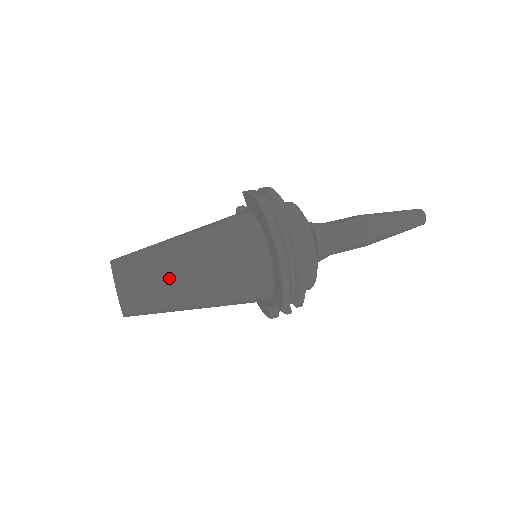
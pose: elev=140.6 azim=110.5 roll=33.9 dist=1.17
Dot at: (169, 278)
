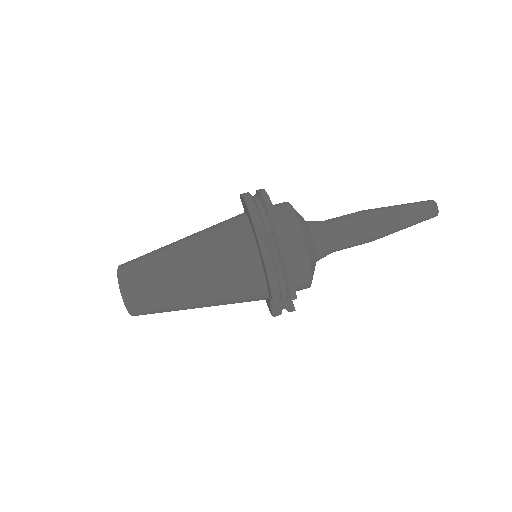
Dot at: (165, 275)
